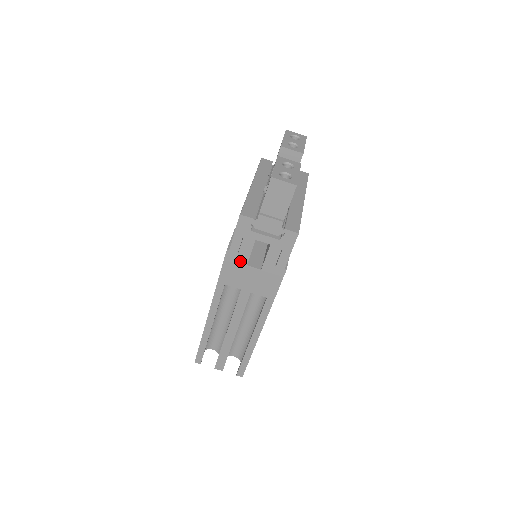
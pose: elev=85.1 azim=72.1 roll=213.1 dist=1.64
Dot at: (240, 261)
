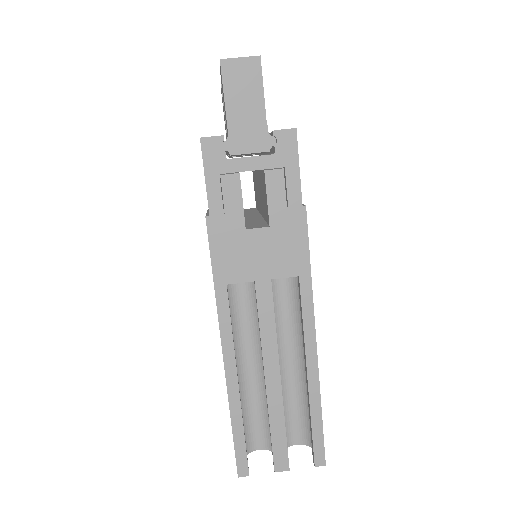
Dot at: (233, 227)
